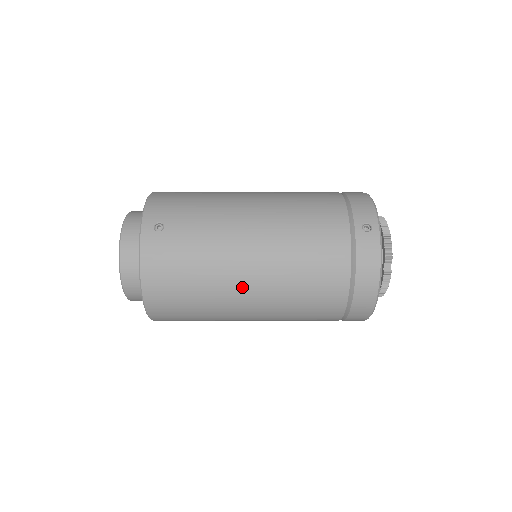
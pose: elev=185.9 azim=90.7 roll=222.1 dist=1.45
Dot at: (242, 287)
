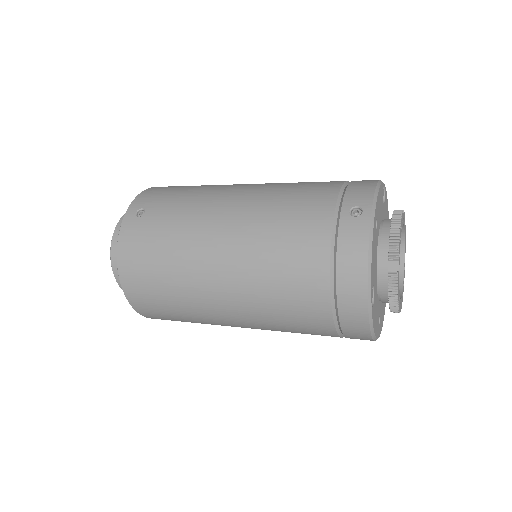
Dot at: (210, 278)
